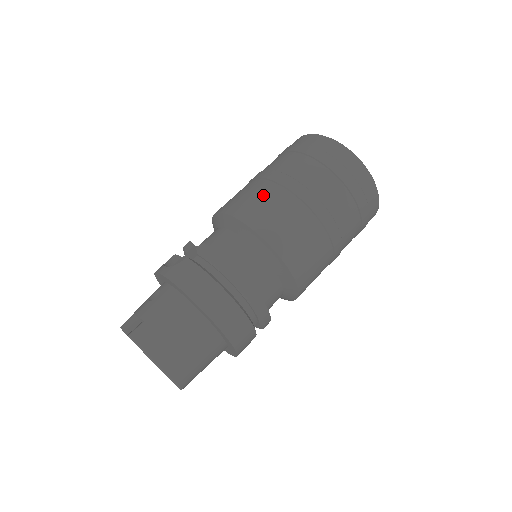
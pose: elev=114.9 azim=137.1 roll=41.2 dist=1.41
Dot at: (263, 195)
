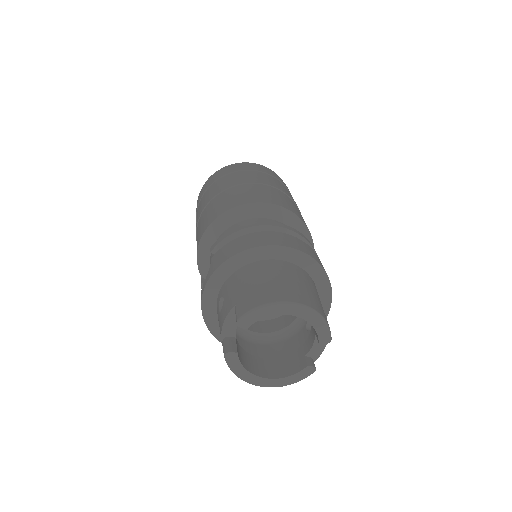
Dot at: (213, 205)
